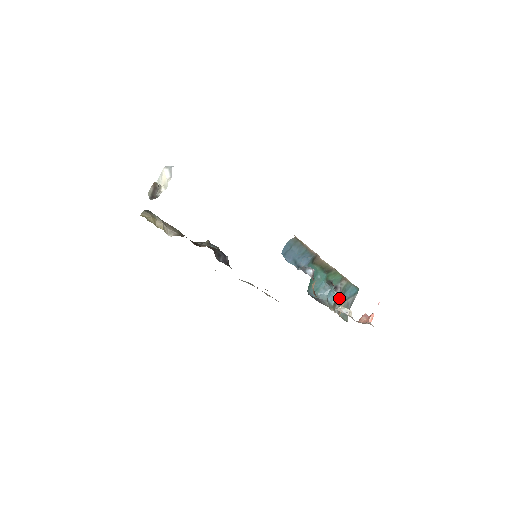
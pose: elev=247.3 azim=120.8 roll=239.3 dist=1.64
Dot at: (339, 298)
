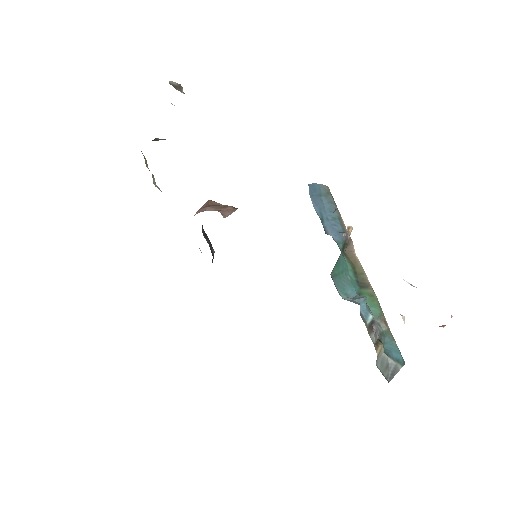
Dot at: (376, 334)
